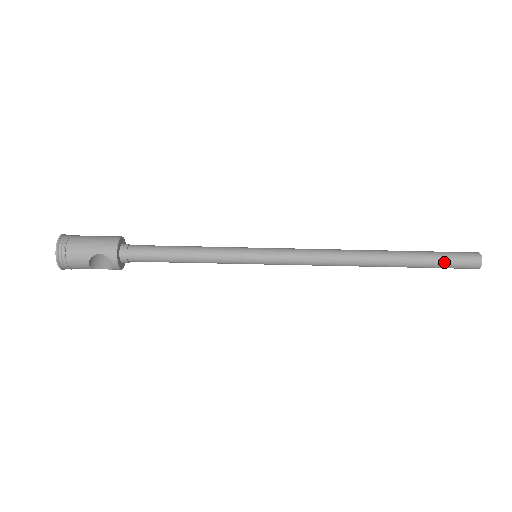
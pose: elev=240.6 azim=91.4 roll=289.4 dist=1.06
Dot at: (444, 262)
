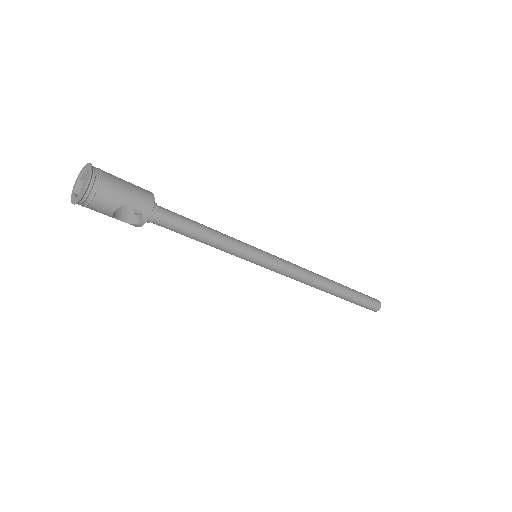
Dot at: (364, 302)
